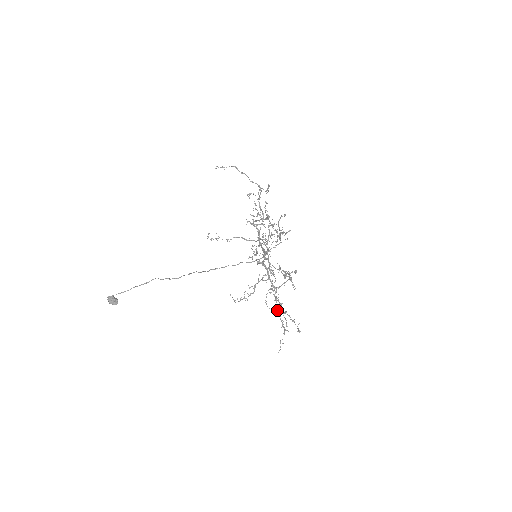
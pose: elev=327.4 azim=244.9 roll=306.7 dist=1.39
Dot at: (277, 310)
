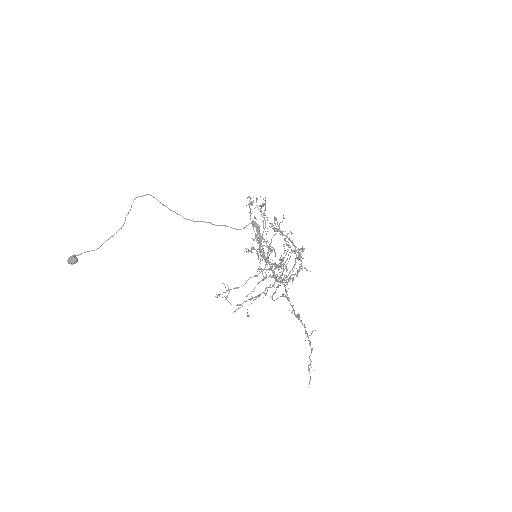
Dot at: (292, 311)
